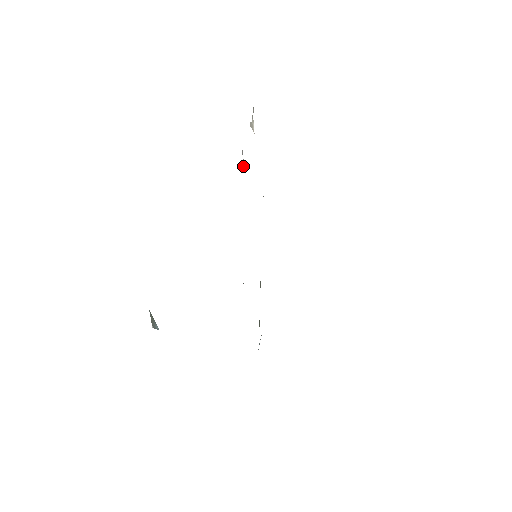
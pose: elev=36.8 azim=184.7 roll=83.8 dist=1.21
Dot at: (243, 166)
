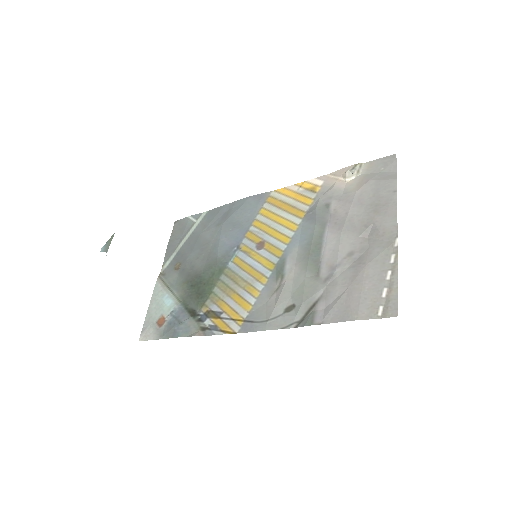
Dot at: (365, 235)
